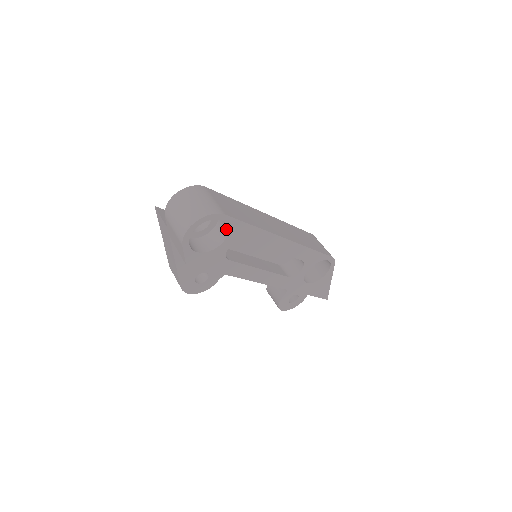
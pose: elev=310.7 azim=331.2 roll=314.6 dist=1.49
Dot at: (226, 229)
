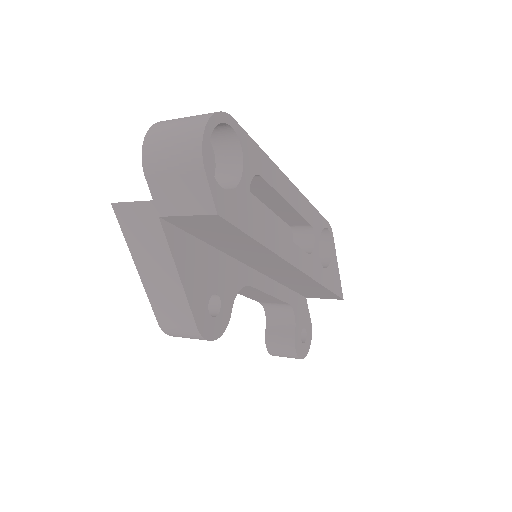
Dot at: (236, 154)
